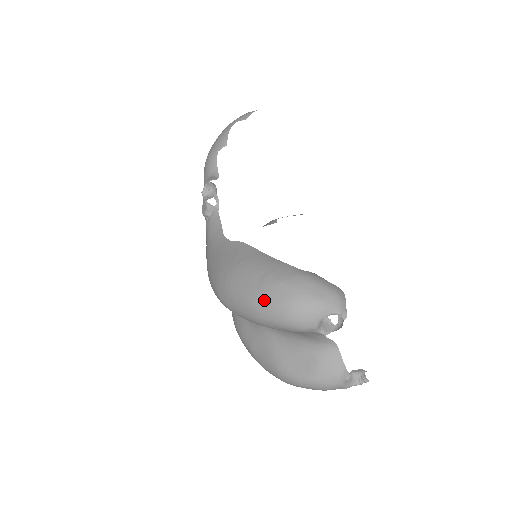
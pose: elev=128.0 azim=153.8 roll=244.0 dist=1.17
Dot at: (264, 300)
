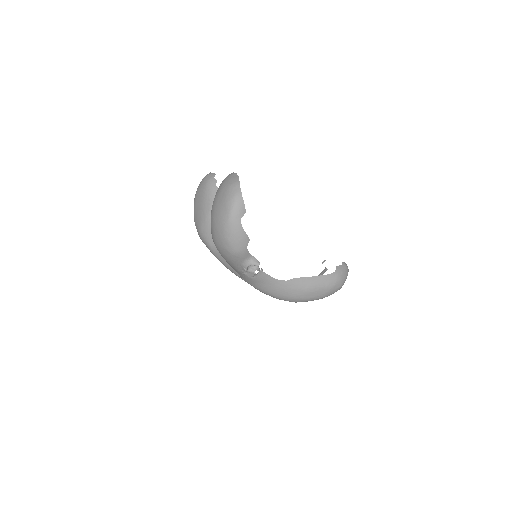
Dot at: (330, 294)
